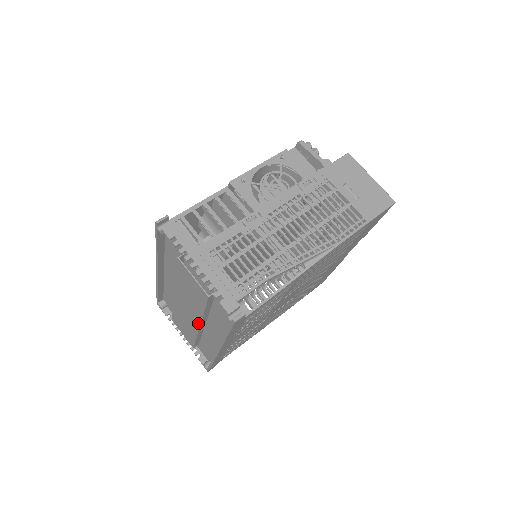
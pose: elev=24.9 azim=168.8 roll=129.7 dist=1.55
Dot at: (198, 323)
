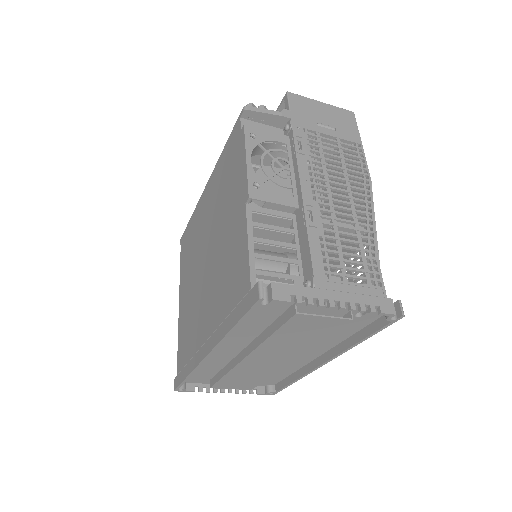
Dot at: (293, 359)
